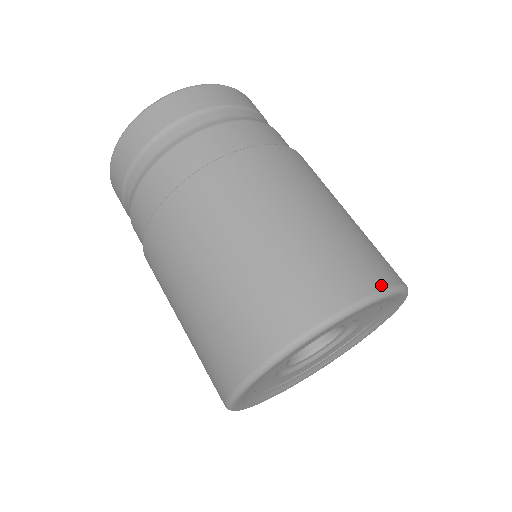
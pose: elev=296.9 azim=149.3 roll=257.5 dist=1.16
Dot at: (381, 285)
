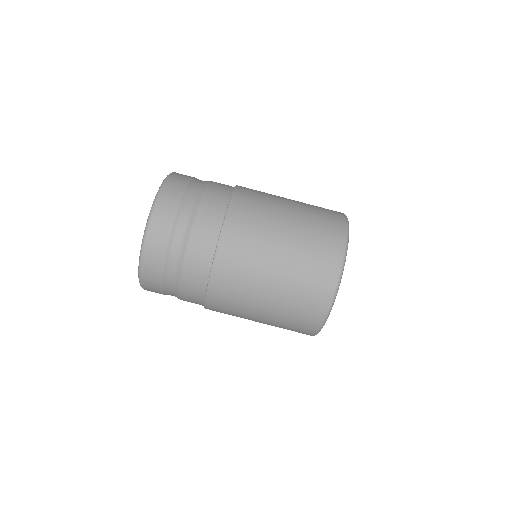
Dot at: (343, 243)
